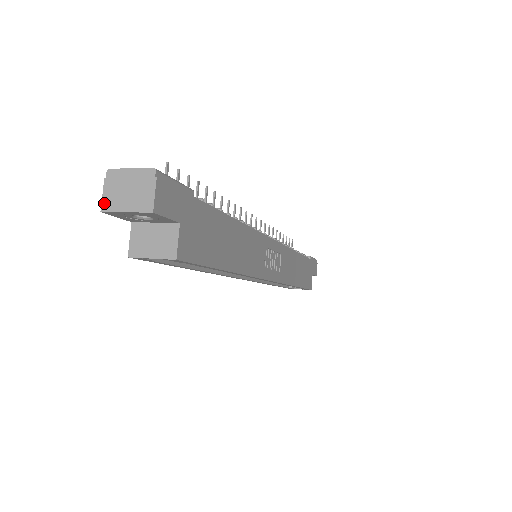
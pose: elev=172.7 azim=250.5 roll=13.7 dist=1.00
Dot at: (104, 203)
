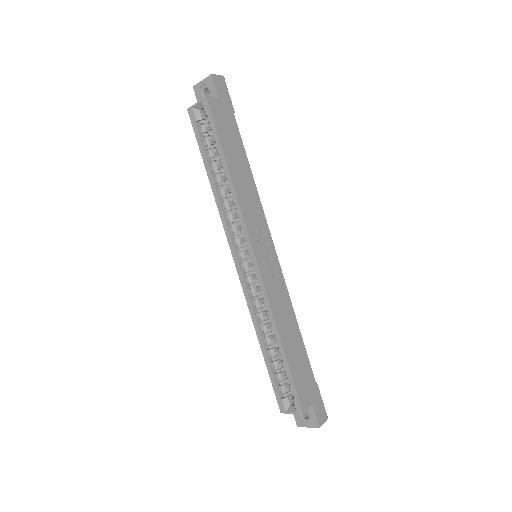
Dot at: (197, 86)
